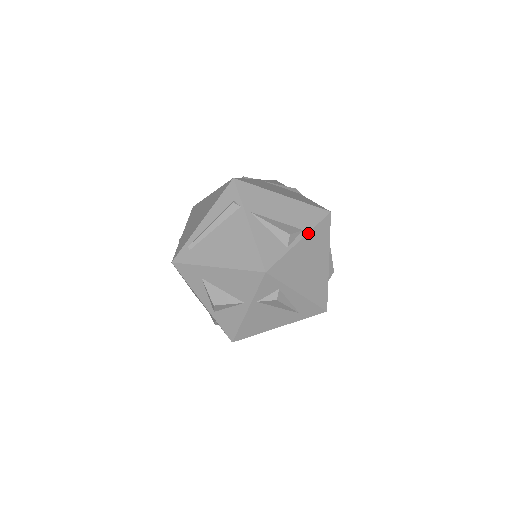
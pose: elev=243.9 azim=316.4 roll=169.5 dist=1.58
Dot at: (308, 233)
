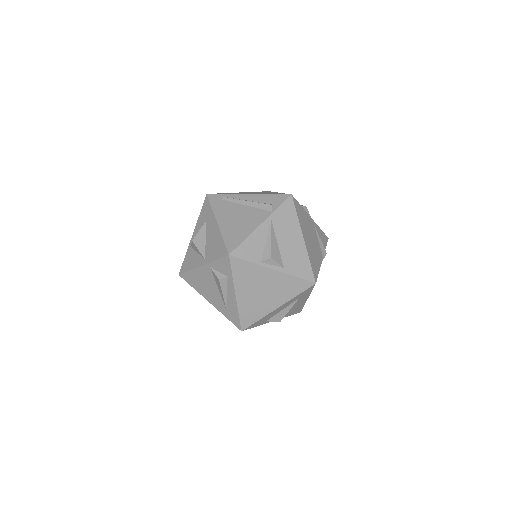
Dot at: (284, 273)
